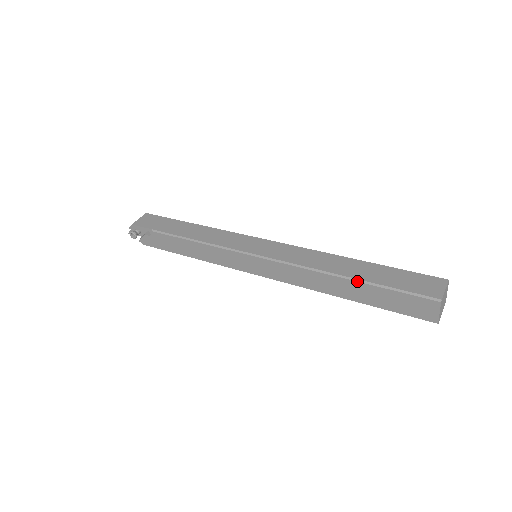
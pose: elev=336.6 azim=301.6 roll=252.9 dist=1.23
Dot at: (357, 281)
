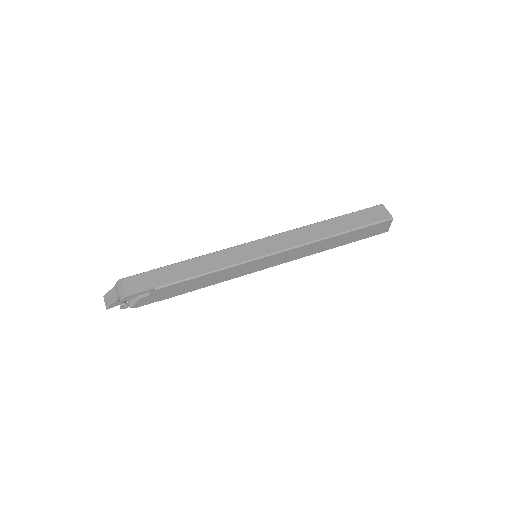
Dot at: (345, 233)
